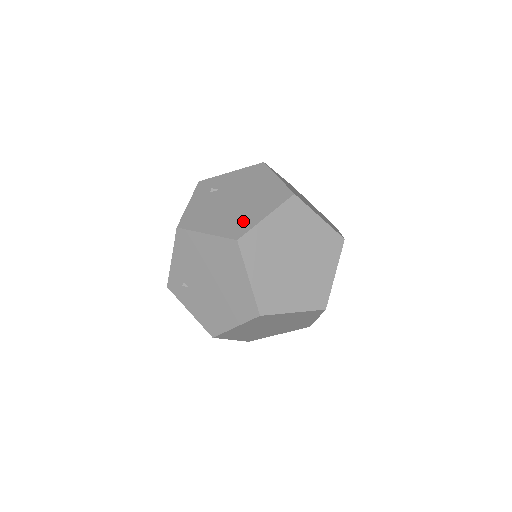
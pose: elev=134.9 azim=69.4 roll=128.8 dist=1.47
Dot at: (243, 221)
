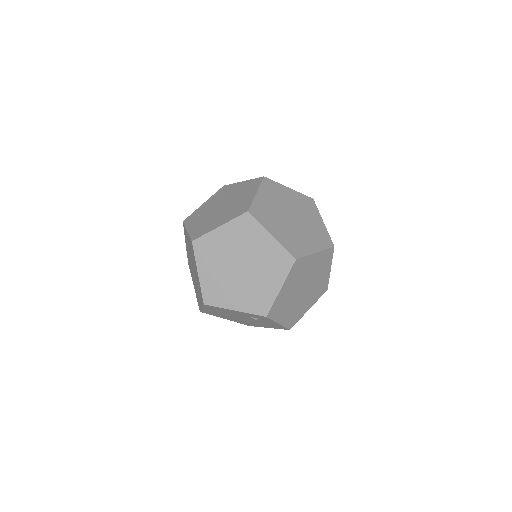
Dot at: occluded
